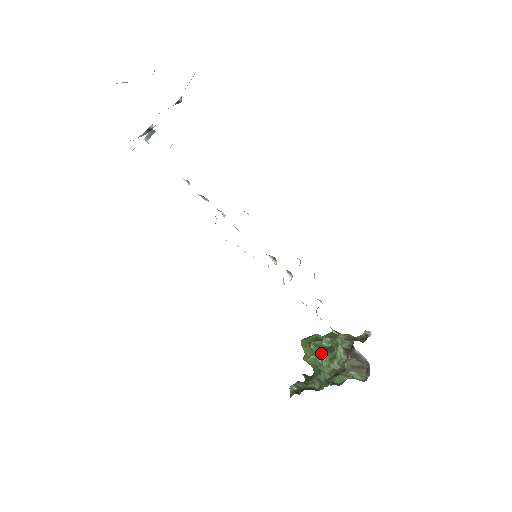
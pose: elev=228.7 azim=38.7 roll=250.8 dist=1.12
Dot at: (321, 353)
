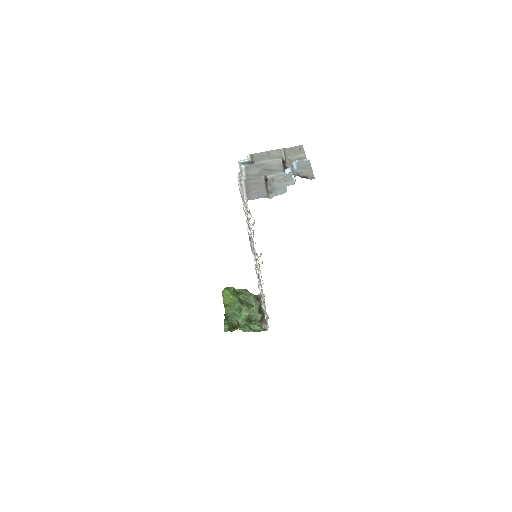
Dot at: (242, 306)
